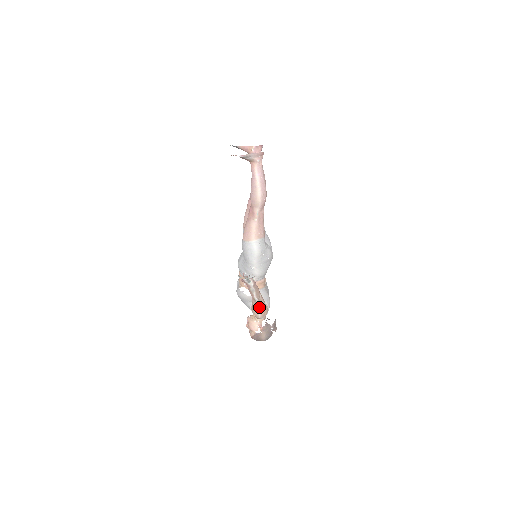
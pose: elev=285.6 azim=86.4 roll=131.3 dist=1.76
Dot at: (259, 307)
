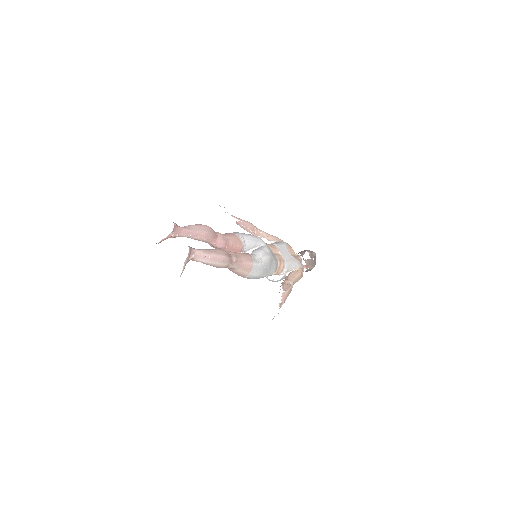
Dot at: occluded
